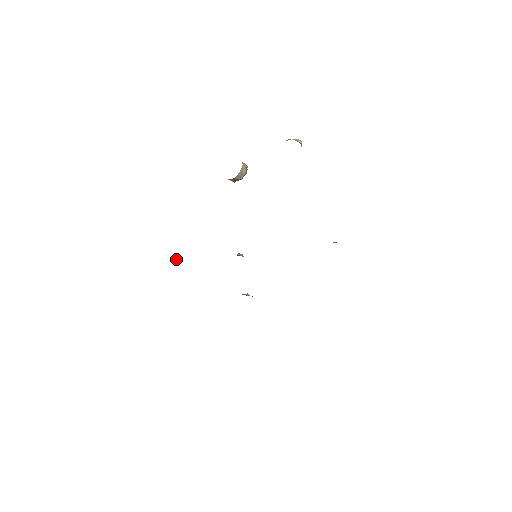
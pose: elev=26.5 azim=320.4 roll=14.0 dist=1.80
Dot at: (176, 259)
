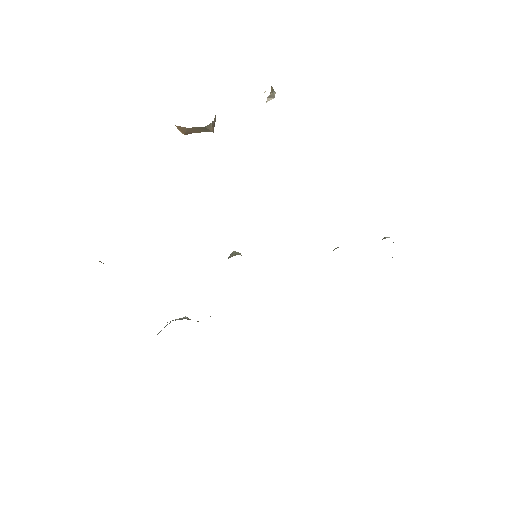
Dot at: (100, 261)
